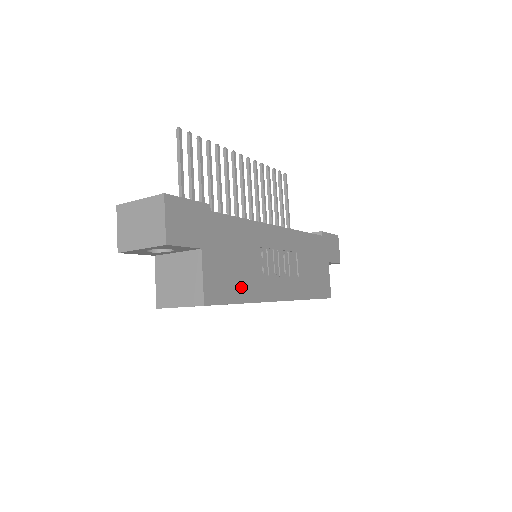
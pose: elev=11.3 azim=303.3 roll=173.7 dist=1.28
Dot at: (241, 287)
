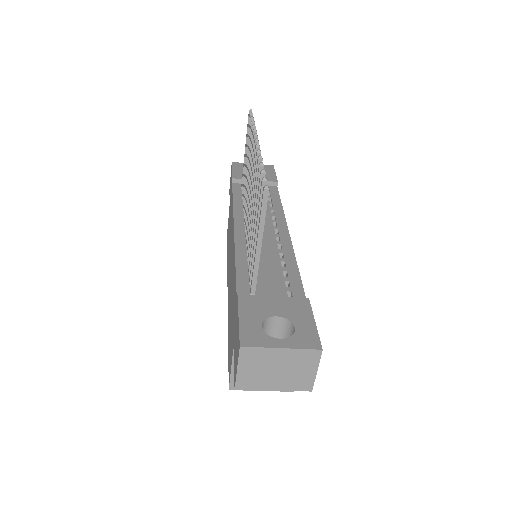
Dot at: occluded
